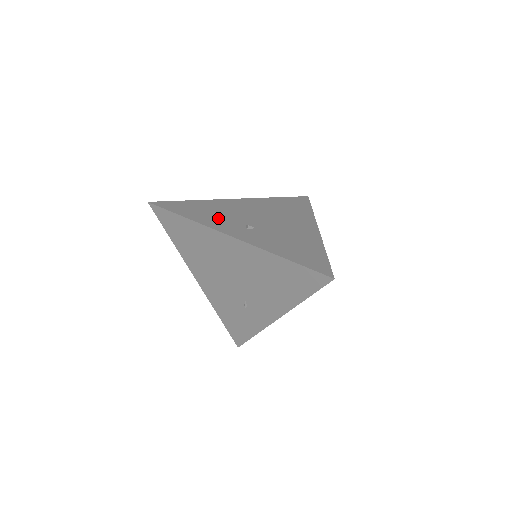
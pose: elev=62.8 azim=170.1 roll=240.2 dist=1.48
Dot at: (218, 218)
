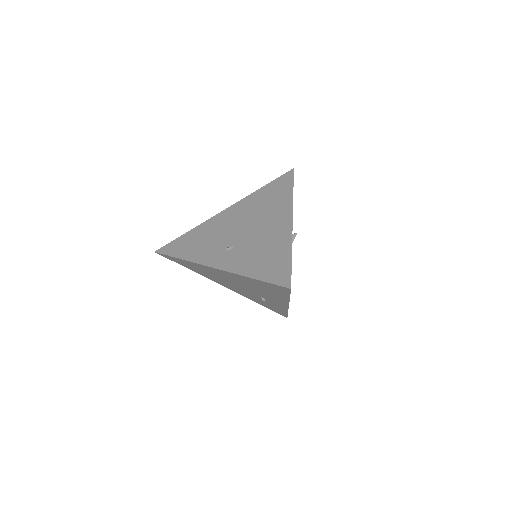
Dot at: (206, 247)
